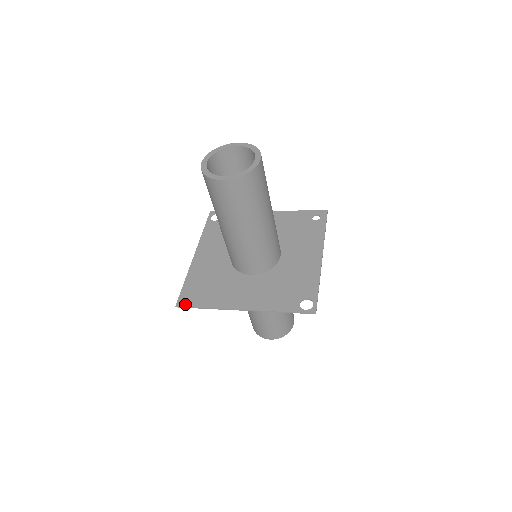
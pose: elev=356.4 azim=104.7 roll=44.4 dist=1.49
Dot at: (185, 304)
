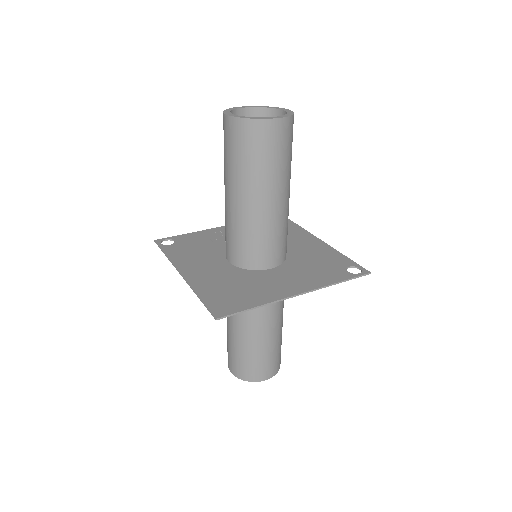
Dot at: (227, 312)
